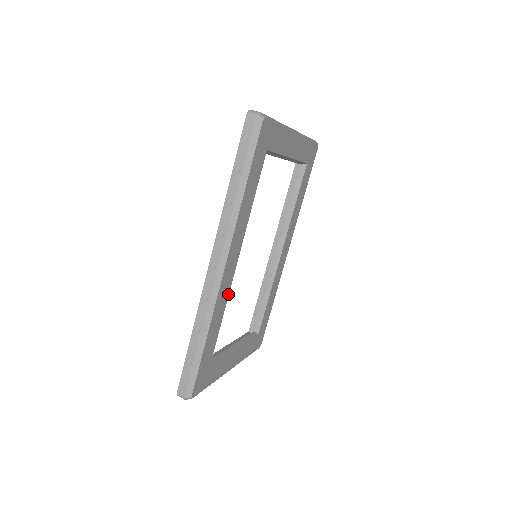
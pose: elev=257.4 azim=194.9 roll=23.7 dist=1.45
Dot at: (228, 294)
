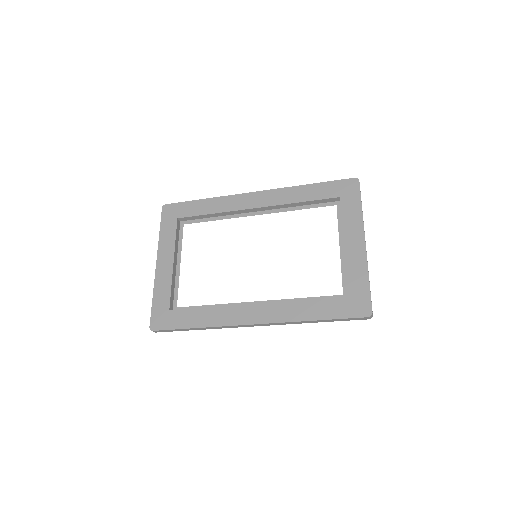
Dot at: occluded
